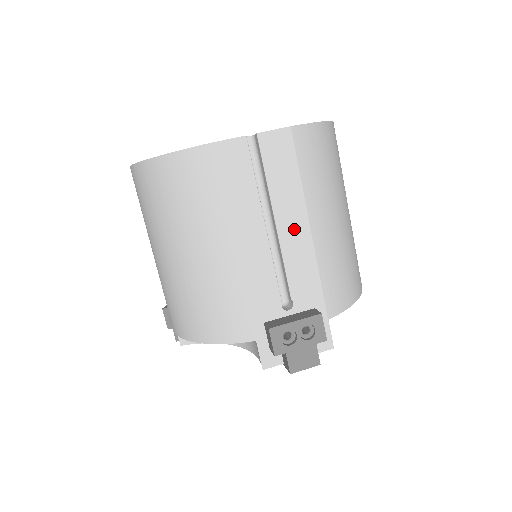
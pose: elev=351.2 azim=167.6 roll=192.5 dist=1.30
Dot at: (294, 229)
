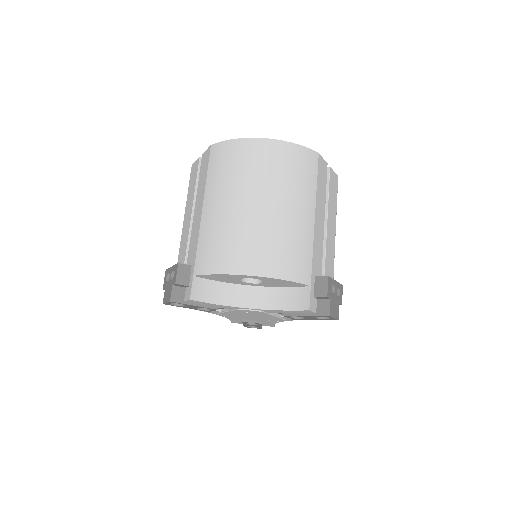
Dot at: (331, 230)
